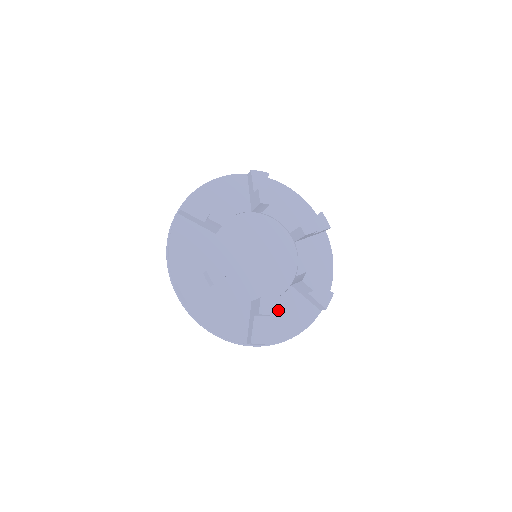
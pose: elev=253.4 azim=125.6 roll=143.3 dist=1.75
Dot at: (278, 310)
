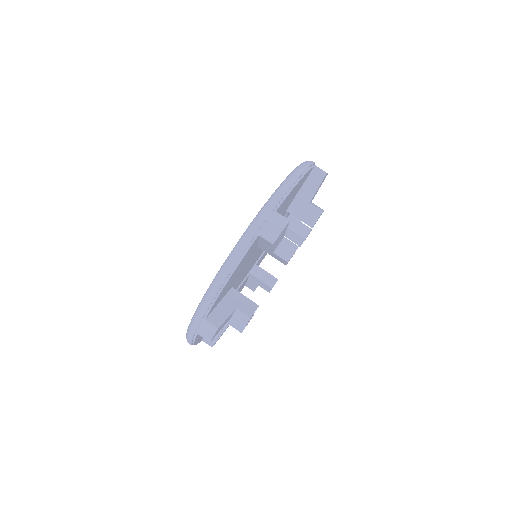
Dot at: occluded
